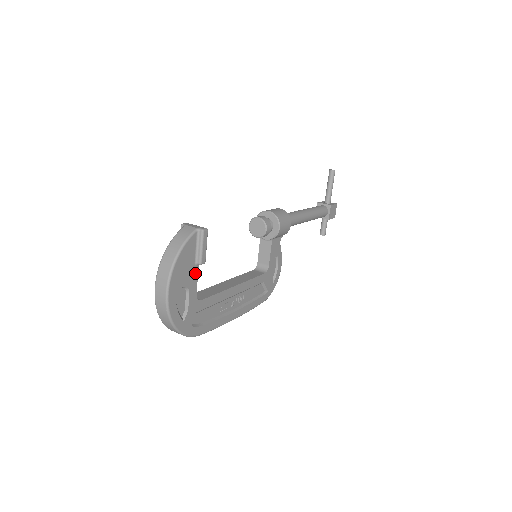
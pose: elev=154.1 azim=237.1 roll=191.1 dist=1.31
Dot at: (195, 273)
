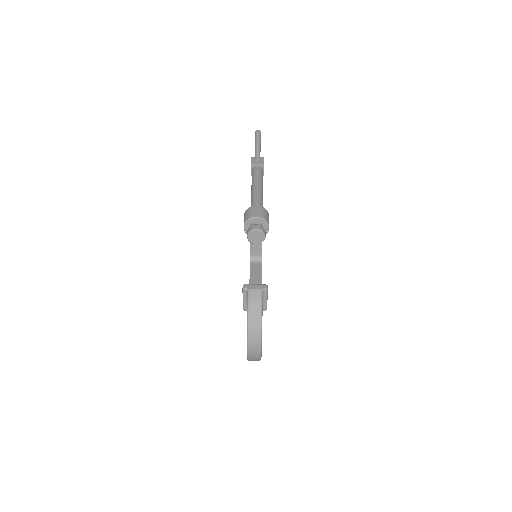
Dot at: occluded
